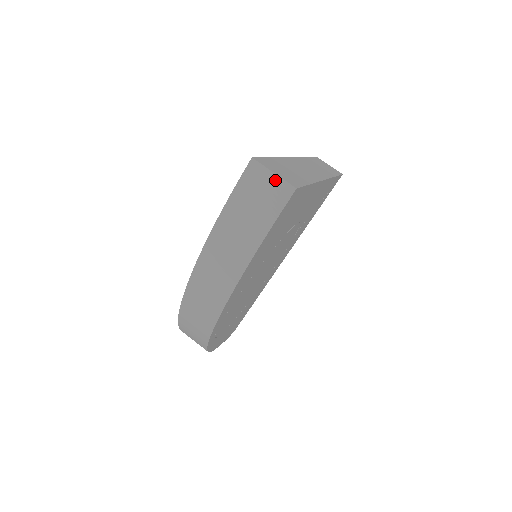
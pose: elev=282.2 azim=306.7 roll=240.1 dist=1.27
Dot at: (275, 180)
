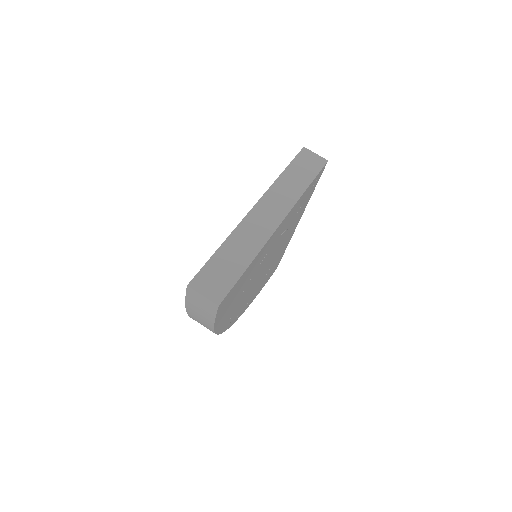
Dot at: (205, 299)
